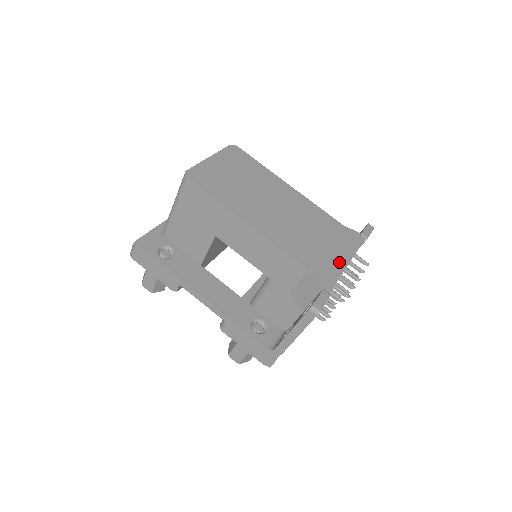
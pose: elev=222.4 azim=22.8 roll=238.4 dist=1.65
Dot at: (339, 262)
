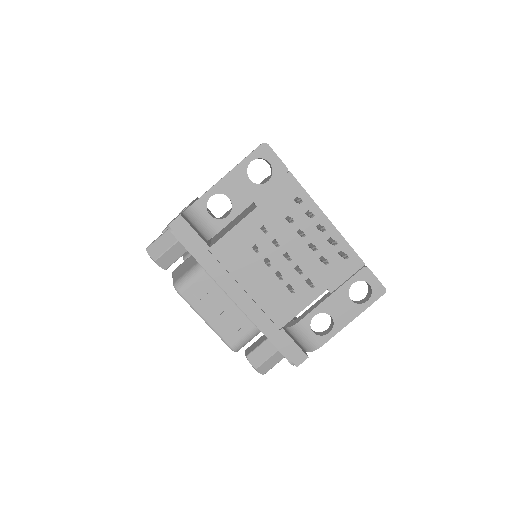
Dot at: occluded
